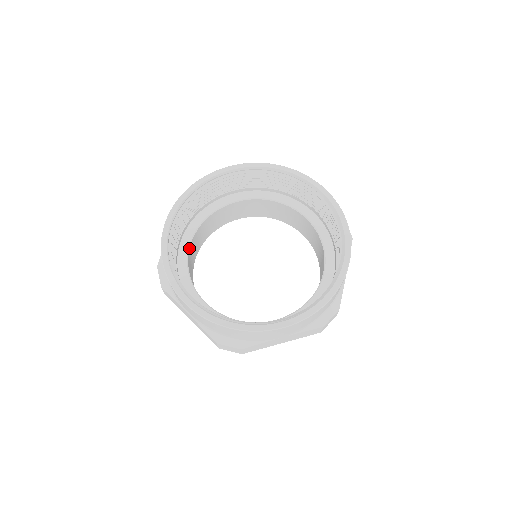
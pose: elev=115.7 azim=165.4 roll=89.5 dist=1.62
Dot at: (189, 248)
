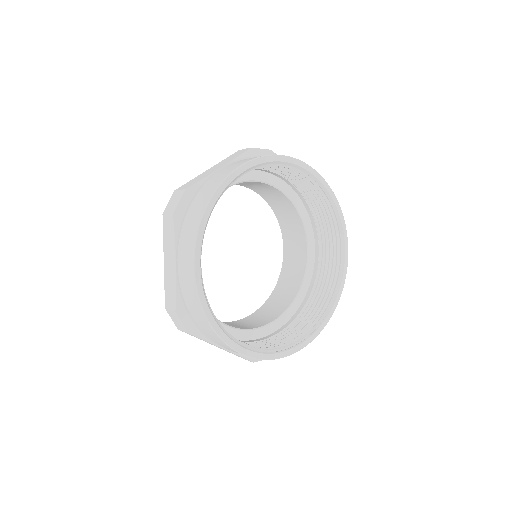
Dot at: occluded
